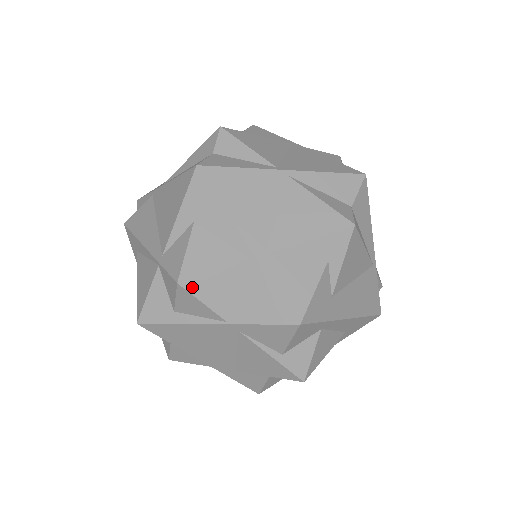
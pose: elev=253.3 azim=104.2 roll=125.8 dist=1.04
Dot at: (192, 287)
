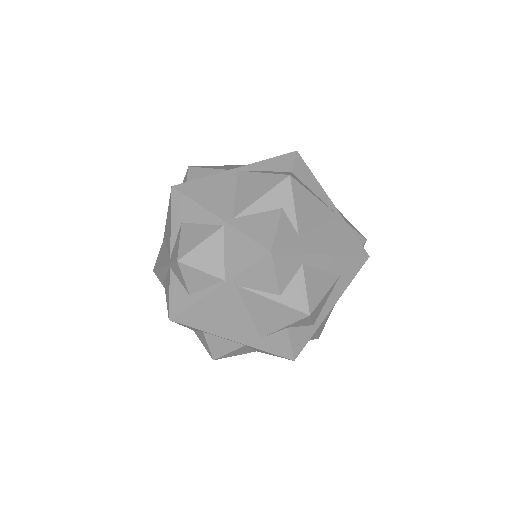
Dot at: (189, 261)
